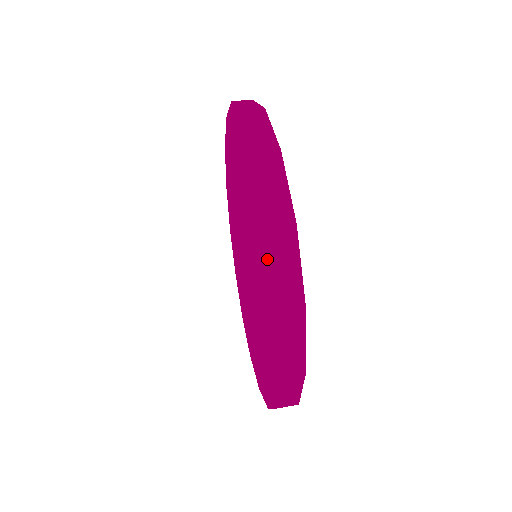
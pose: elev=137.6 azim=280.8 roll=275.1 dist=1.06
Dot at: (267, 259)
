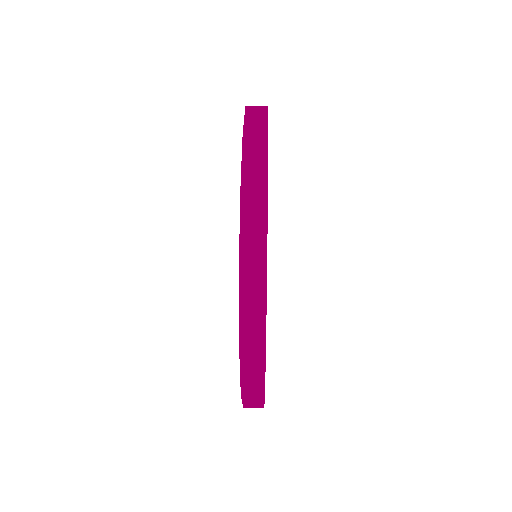
Dot at: occluded
